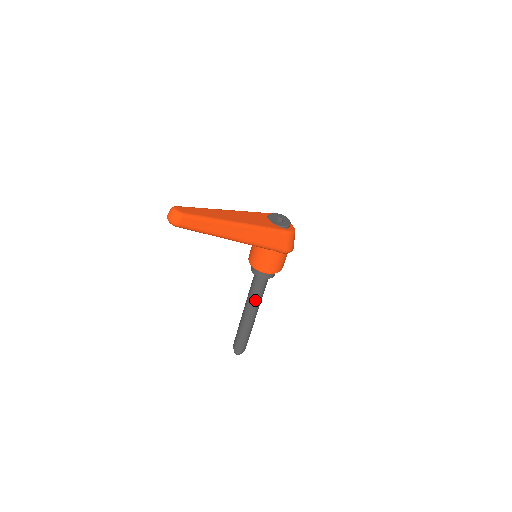
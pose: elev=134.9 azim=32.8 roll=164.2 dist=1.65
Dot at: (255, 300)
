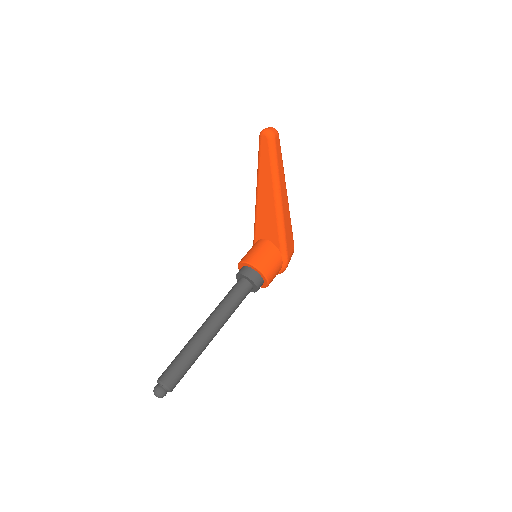
Dot at: (228, 310)
